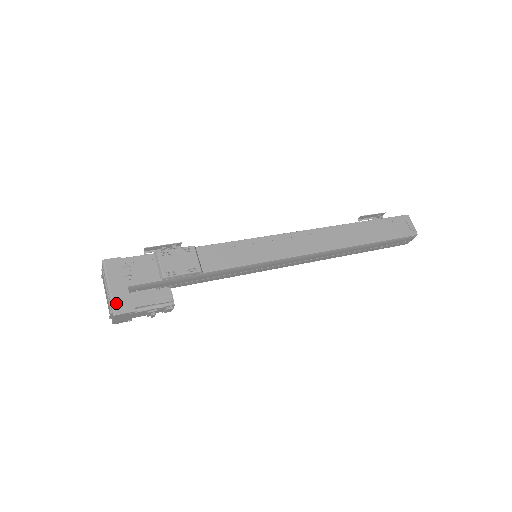
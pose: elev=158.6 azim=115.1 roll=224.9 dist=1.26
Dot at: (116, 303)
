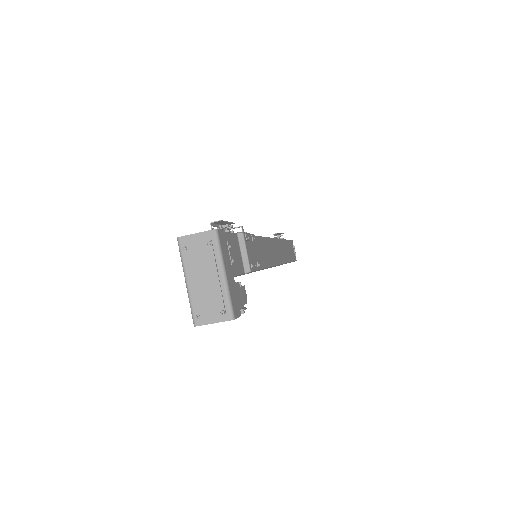
Dot at: (233, 300)
